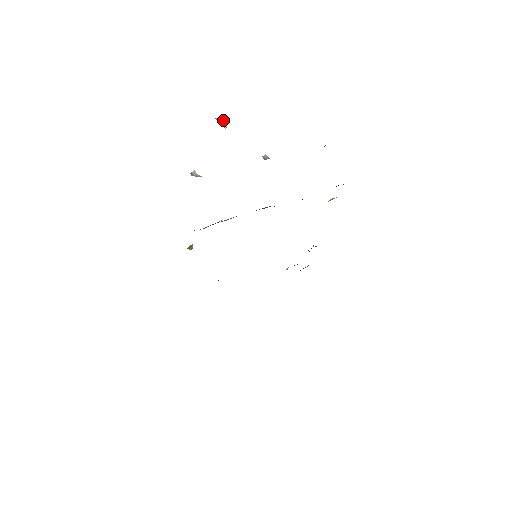
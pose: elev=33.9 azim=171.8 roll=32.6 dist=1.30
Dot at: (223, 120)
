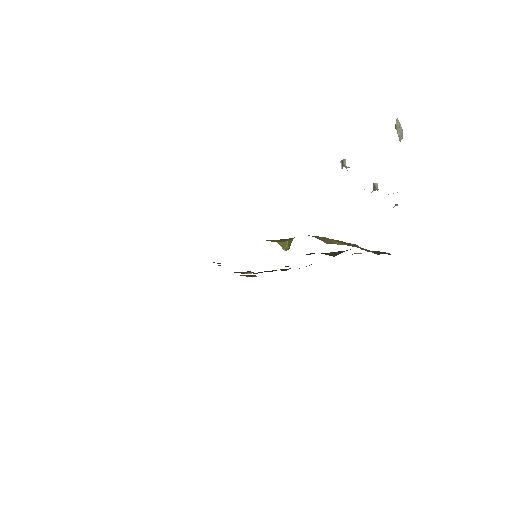
Dot at: occluded
